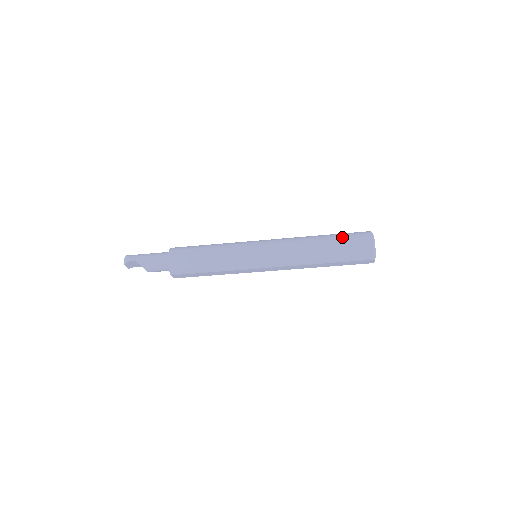
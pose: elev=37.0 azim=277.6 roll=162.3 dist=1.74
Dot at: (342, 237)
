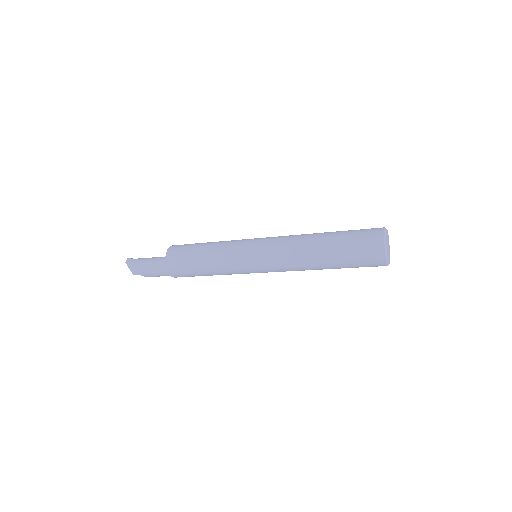
Dot at: (348, 254)
